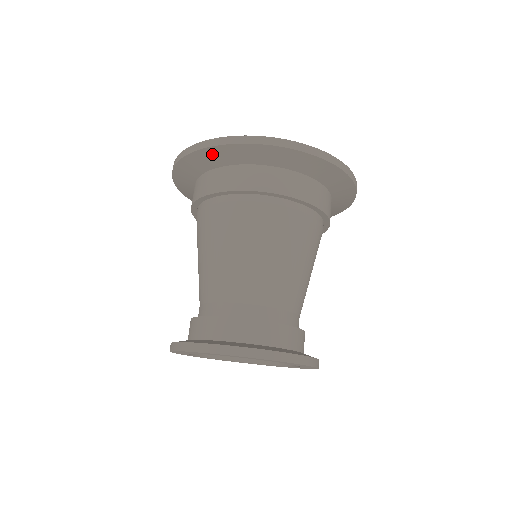
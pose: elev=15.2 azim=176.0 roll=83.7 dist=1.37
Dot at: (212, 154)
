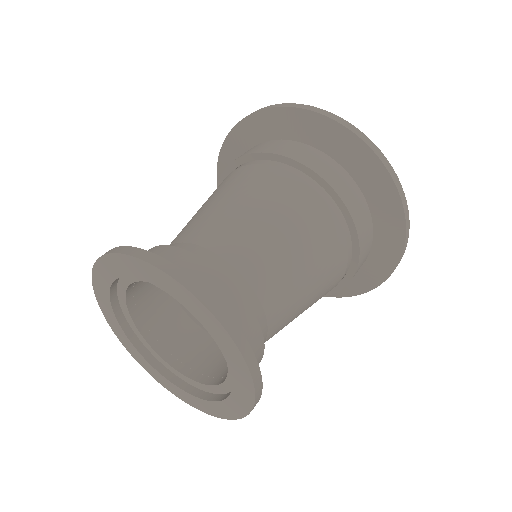
Dot at: (281, 118)
